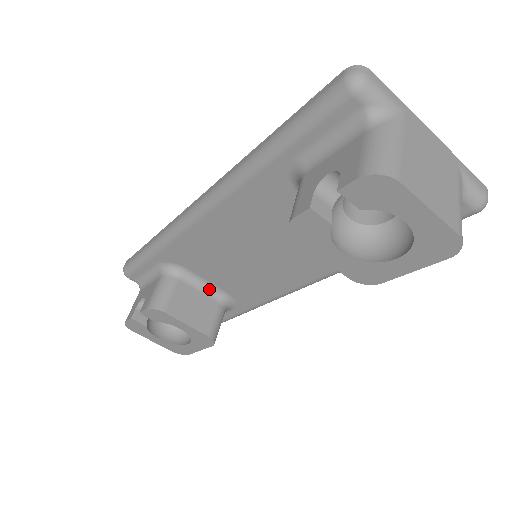
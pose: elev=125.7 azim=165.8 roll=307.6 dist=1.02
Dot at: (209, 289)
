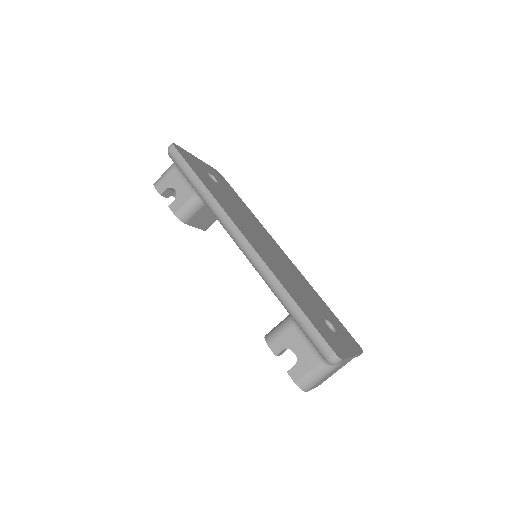
Dot at: occluded
